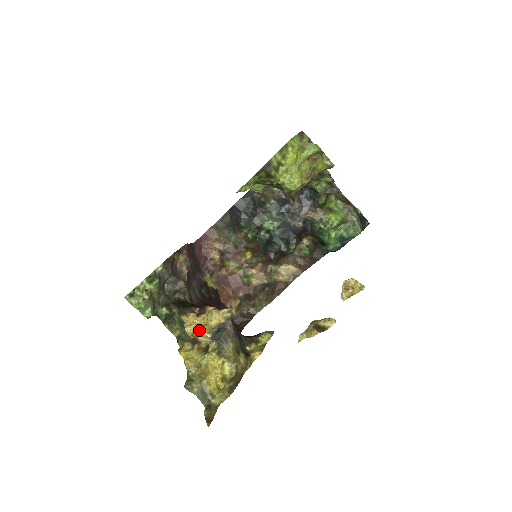
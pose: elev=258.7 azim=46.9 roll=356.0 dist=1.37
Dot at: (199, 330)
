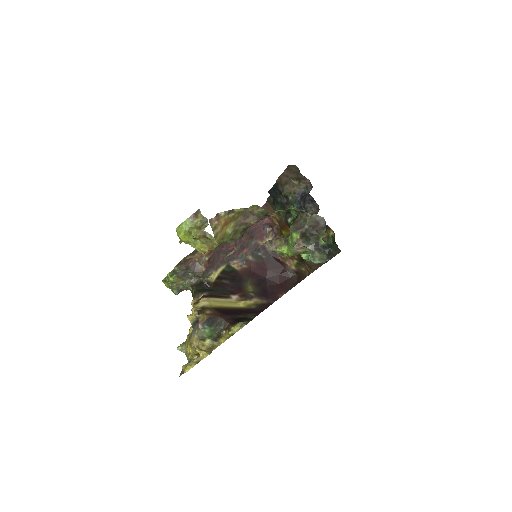
Dot at: occluded
